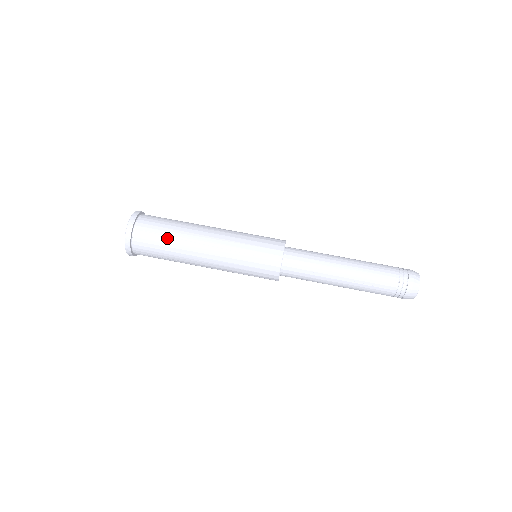
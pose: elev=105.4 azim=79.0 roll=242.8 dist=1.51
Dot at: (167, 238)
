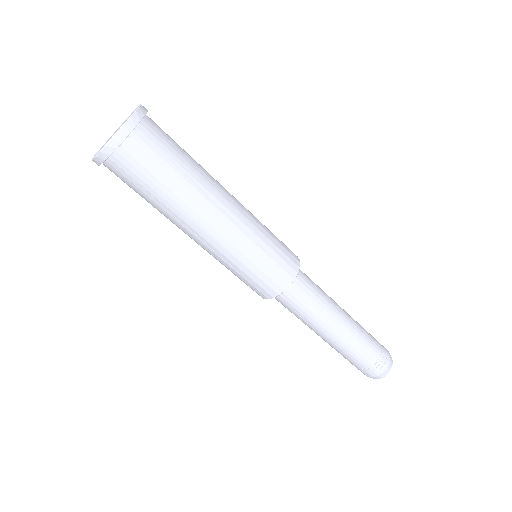
Dot at: (178, 170)
